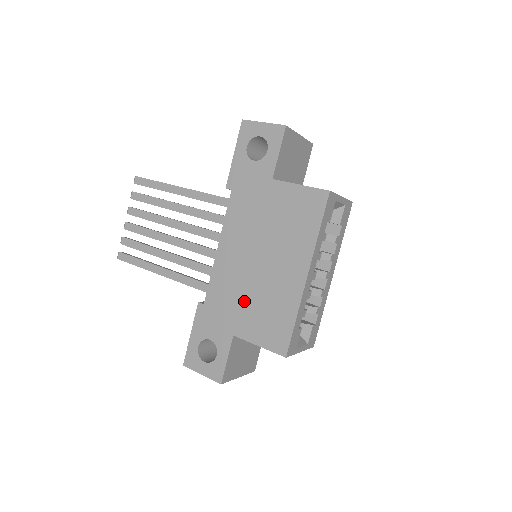
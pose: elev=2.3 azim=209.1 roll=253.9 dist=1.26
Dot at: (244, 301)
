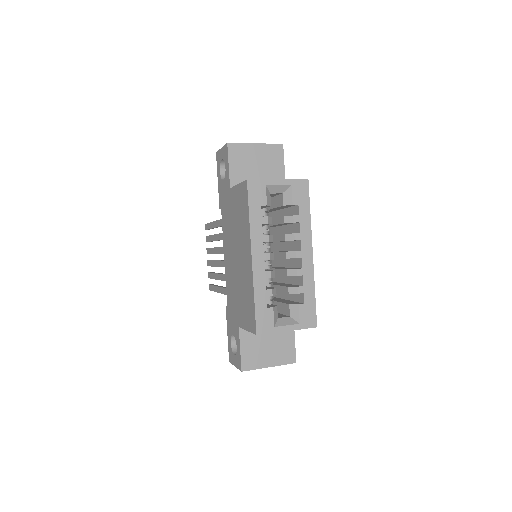
Dot at: (237, 295)
